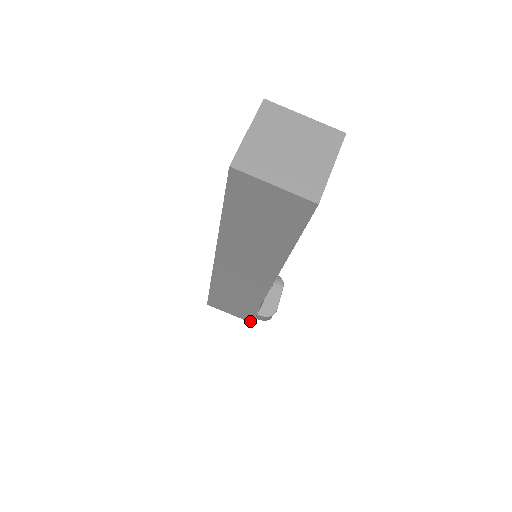
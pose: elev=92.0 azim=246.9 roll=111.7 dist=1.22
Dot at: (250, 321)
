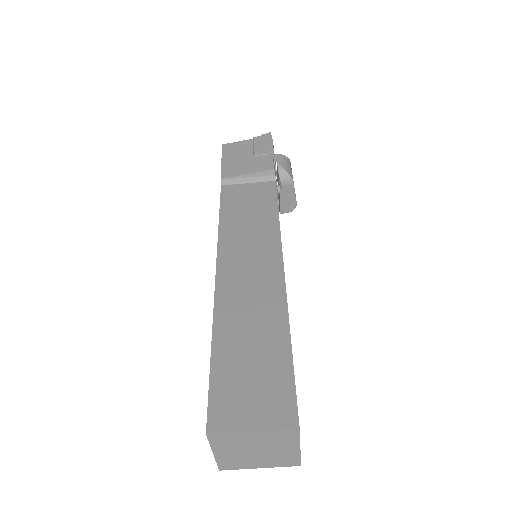
Dot at: occluded
